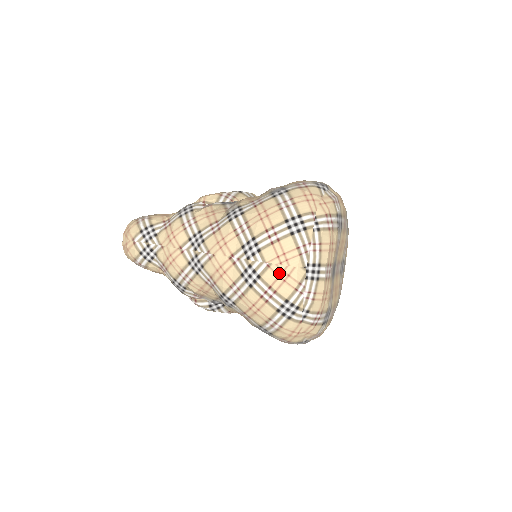
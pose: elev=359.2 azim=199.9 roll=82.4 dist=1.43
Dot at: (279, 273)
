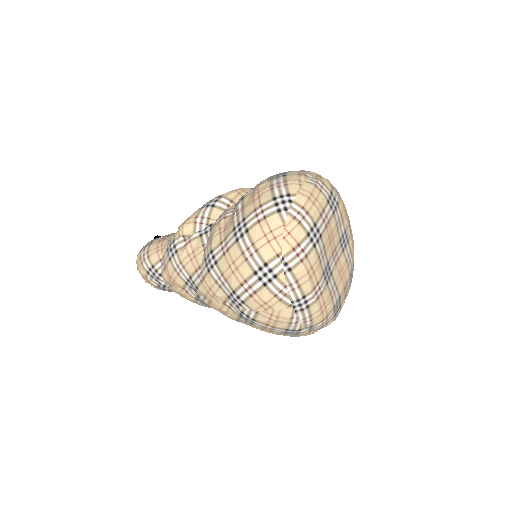
Dot at: (269, 317)
